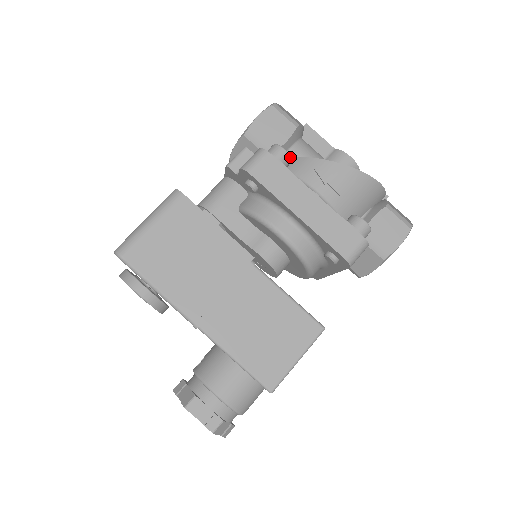
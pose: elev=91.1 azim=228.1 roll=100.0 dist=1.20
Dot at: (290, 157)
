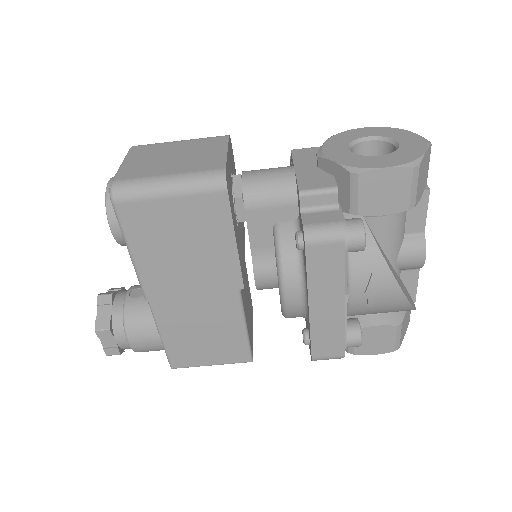
Dot at: (363, 250)
